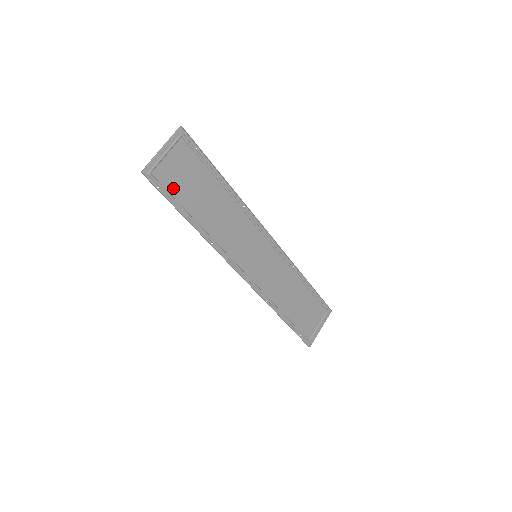
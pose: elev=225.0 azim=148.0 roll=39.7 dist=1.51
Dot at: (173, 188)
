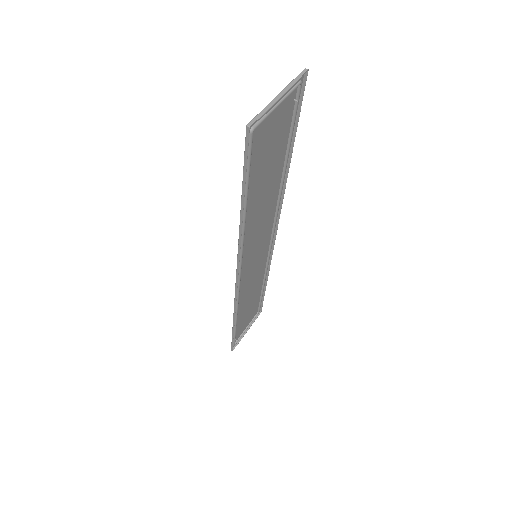
Dot at: (255, 158)
